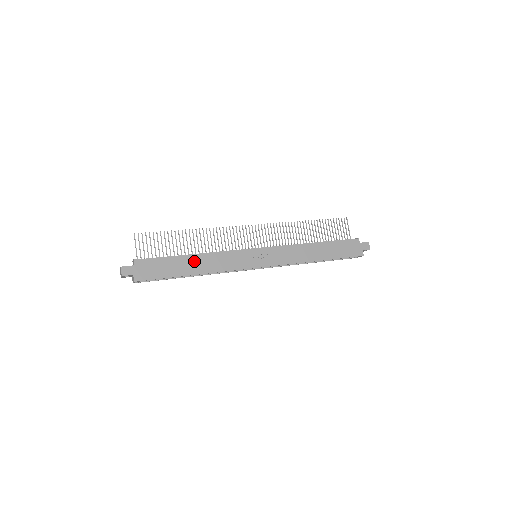
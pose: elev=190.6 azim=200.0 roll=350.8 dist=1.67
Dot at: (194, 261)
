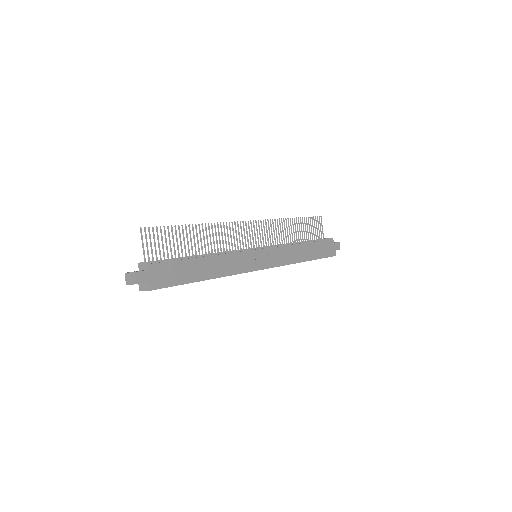
Dot at: (207, 263)
